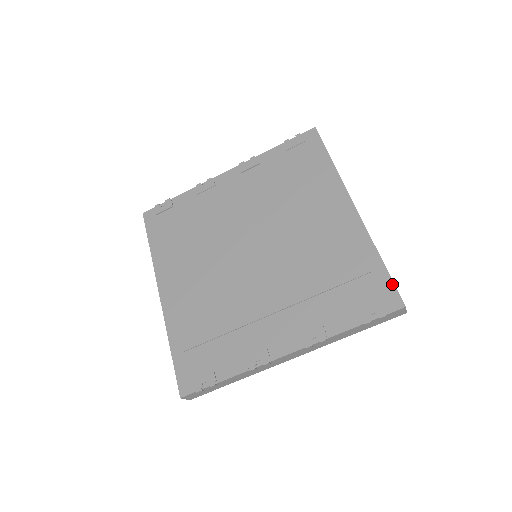
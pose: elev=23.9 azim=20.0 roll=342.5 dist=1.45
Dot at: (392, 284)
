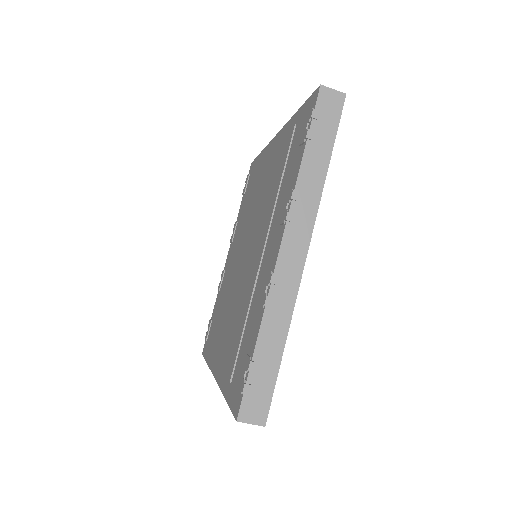
Dot at: (308, 100)
